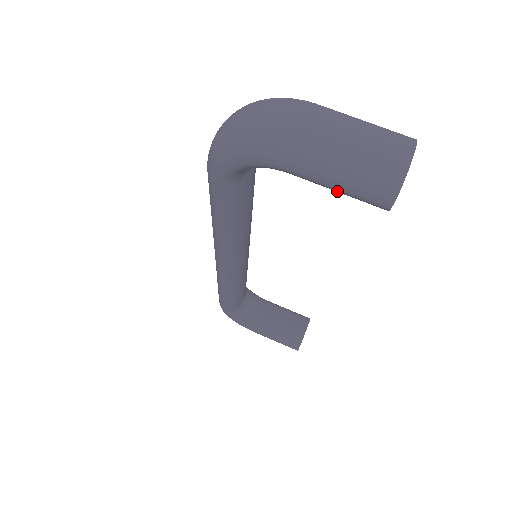
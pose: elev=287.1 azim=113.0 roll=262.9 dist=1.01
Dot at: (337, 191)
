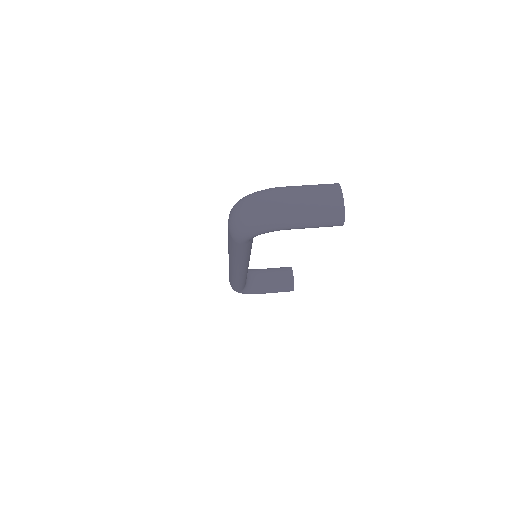
Dot at: occluded
